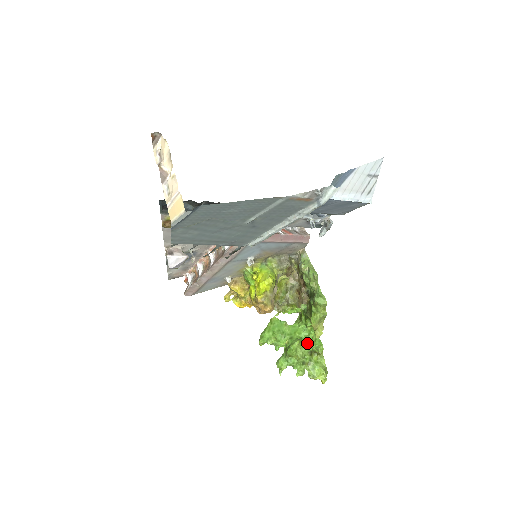
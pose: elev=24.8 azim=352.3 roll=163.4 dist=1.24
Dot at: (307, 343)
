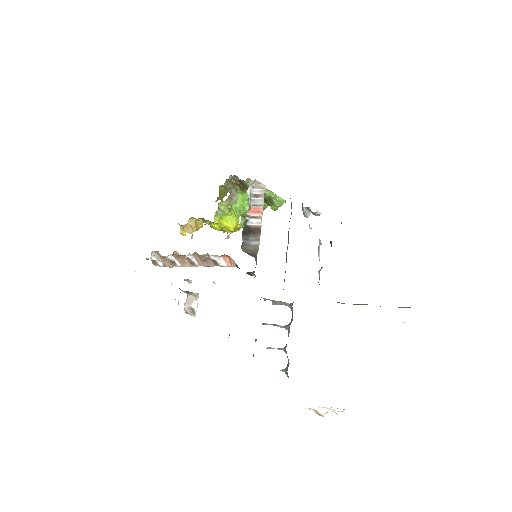
Dot at: occluded
